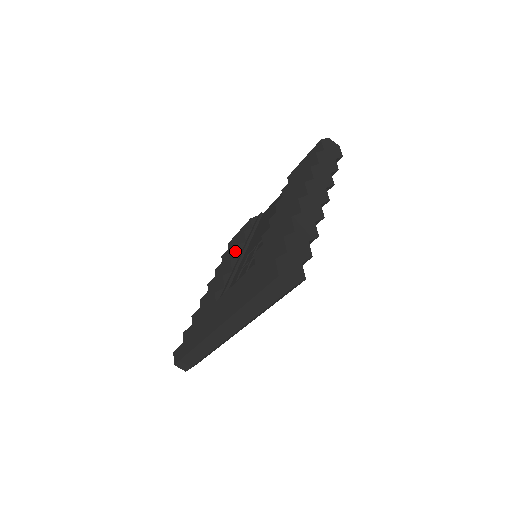
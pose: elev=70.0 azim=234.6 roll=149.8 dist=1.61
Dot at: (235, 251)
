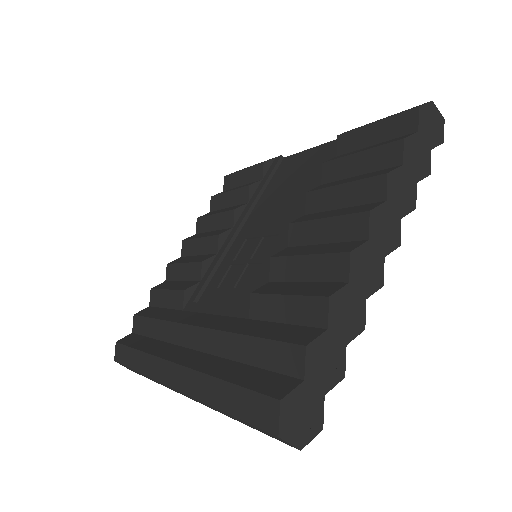
Dot at: (229, 215)
